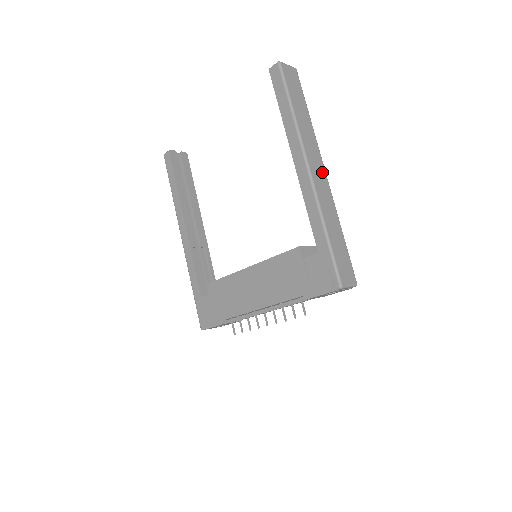
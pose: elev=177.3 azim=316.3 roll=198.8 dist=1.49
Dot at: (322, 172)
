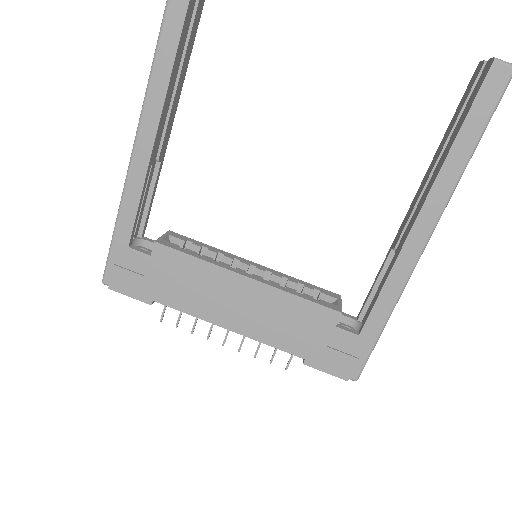
Dot at: occluded
